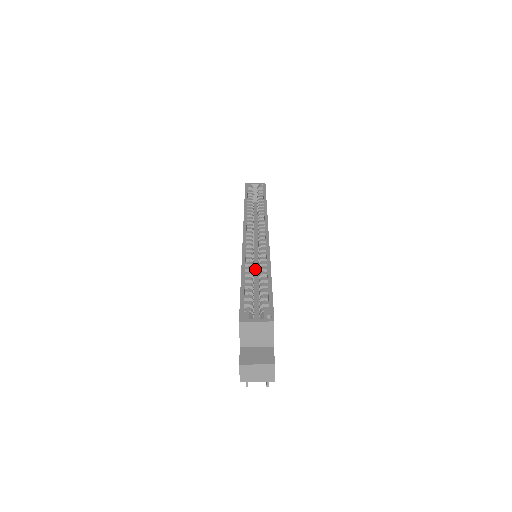
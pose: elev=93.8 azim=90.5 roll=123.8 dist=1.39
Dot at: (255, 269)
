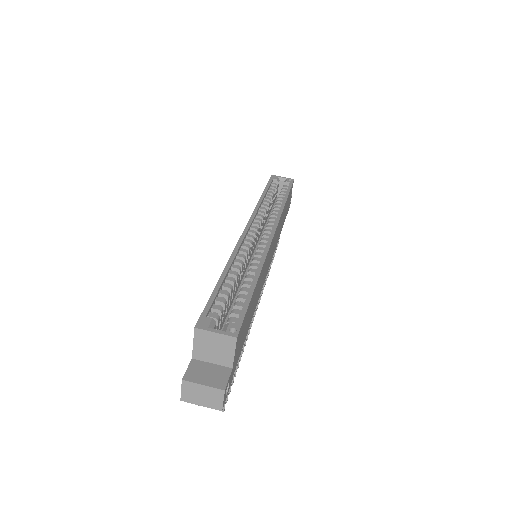
Dot at: occluded
